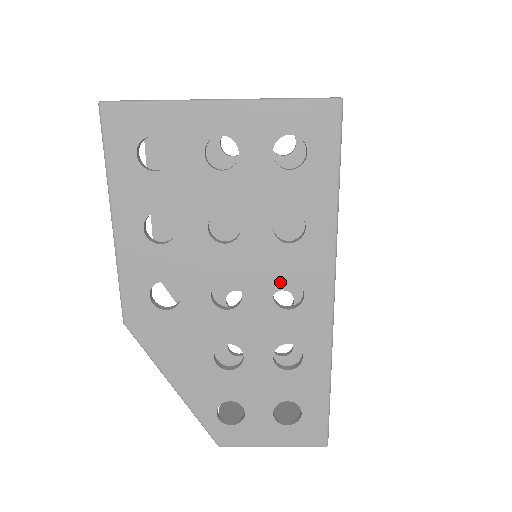
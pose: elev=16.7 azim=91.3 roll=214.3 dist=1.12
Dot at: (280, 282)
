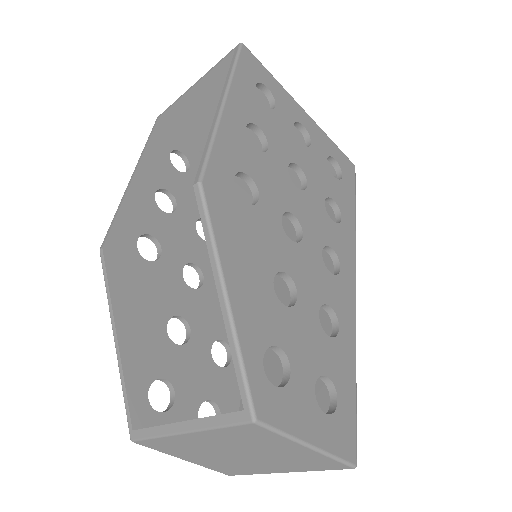
Dot at: (327, 245)
